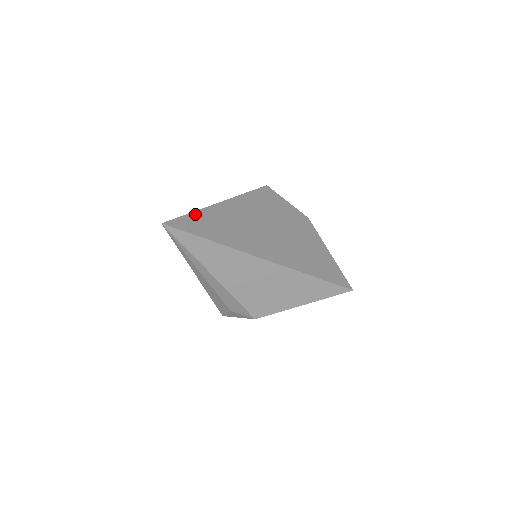
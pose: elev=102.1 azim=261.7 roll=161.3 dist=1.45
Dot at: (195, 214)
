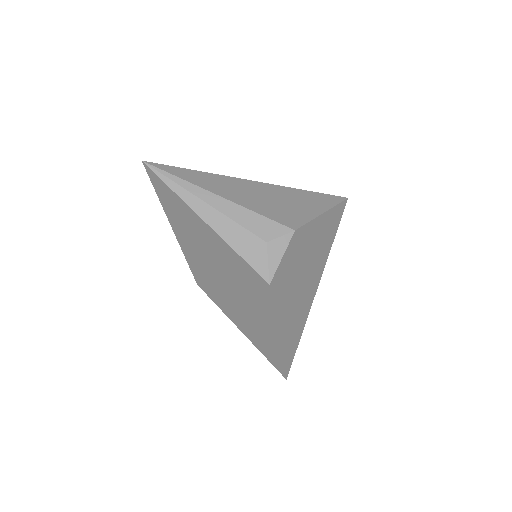
Dot at: occluded
